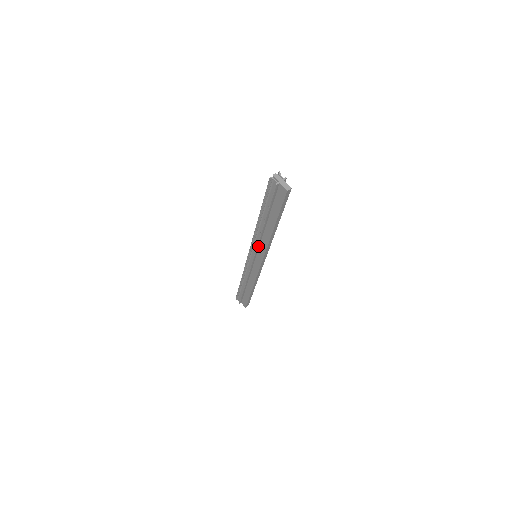
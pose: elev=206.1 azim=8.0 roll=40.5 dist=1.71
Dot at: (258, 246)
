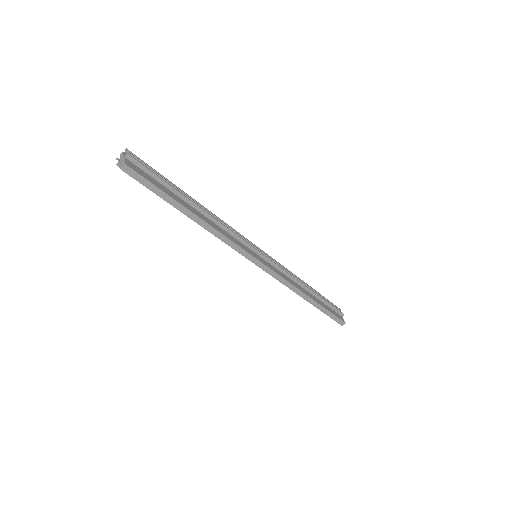
Dot at: occluded
